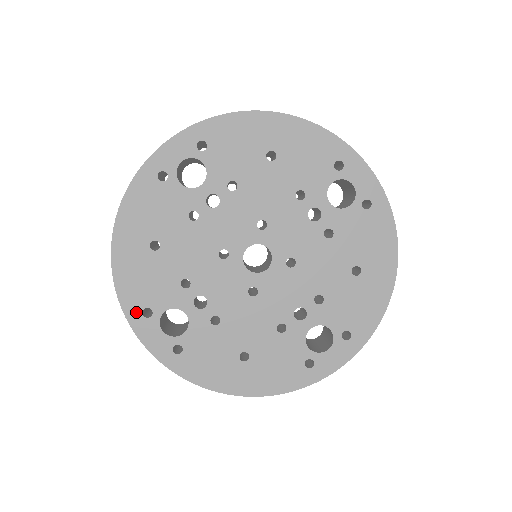
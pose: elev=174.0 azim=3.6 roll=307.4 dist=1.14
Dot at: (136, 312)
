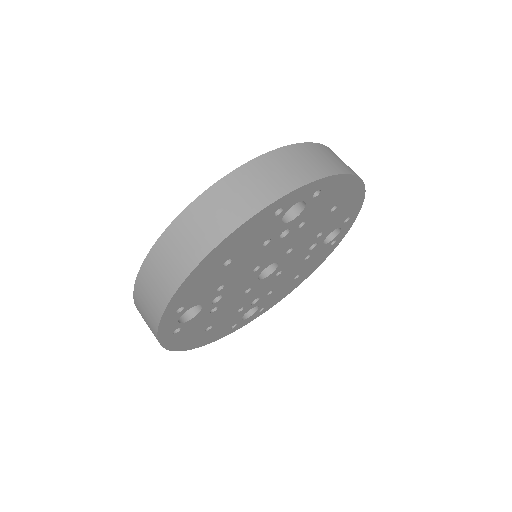
Dot at: (173, 310)
